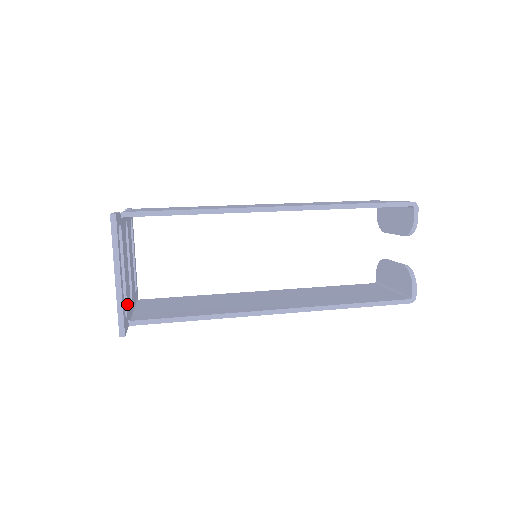
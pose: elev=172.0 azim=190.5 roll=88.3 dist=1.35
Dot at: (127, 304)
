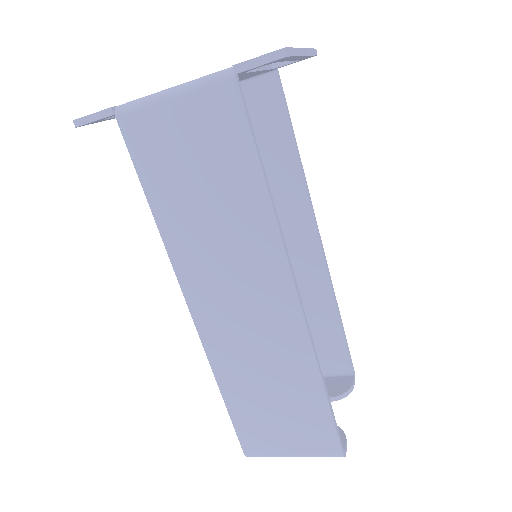
Dot at: (241, 74)
